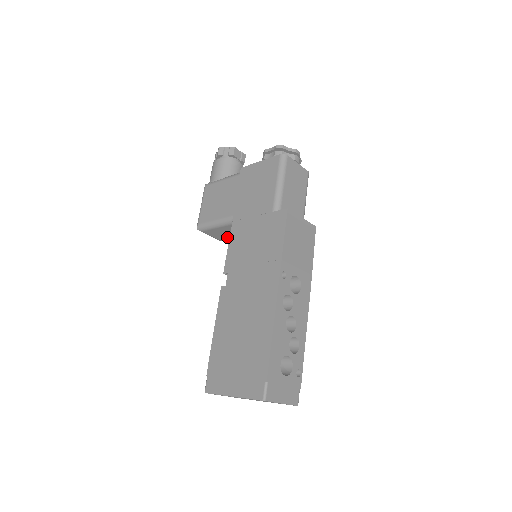
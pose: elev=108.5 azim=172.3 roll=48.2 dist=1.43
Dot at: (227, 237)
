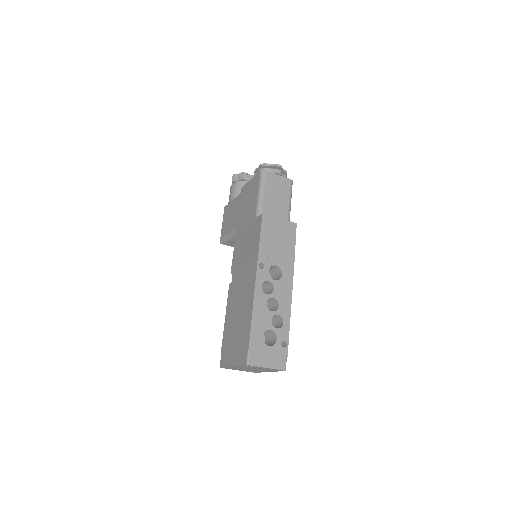
Dot at: occluded
